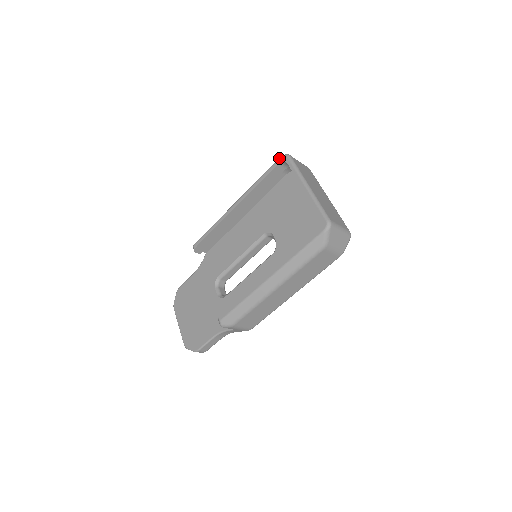
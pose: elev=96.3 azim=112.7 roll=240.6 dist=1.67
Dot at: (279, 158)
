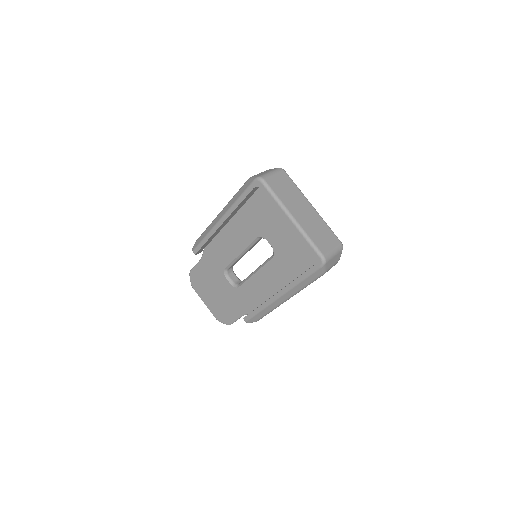
Dot at: (253, 182)
